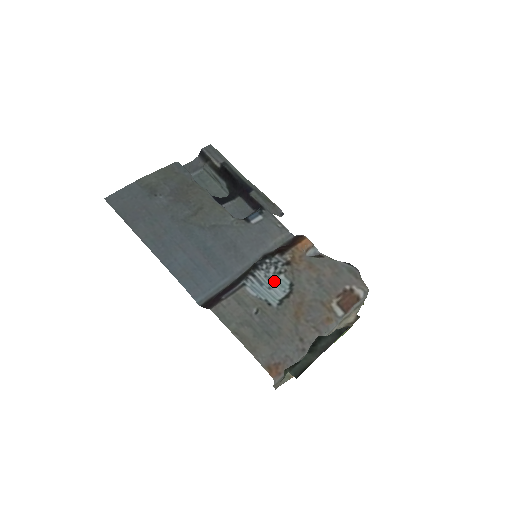
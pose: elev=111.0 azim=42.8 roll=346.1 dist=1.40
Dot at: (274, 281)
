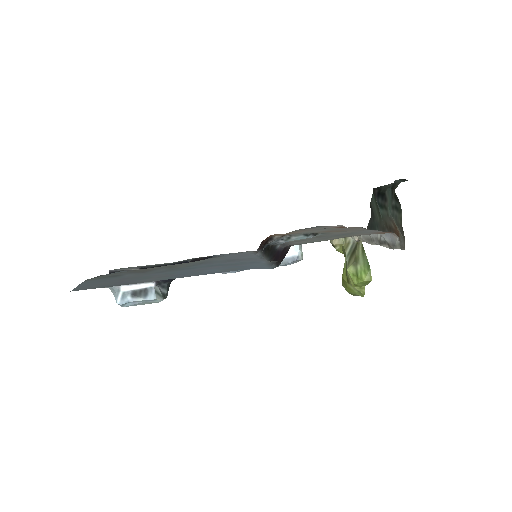
Dot at: occluded
